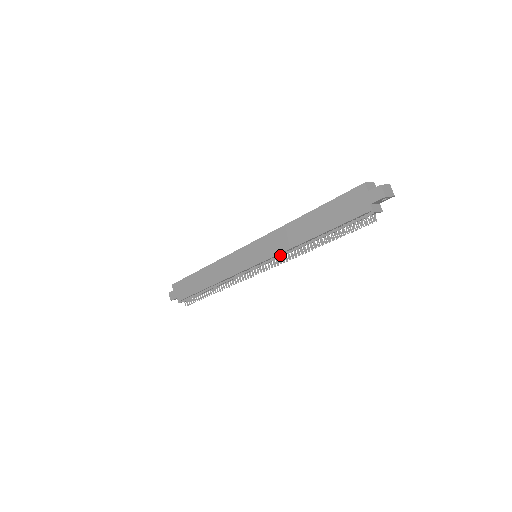
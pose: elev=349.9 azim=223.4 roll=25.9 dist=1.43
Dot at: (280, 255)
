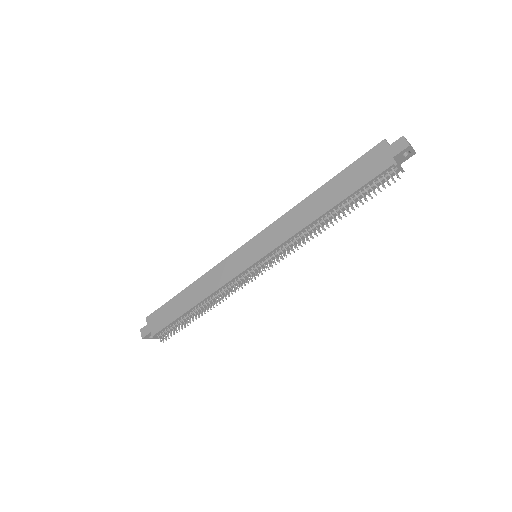
Dot at: (287, 244)
